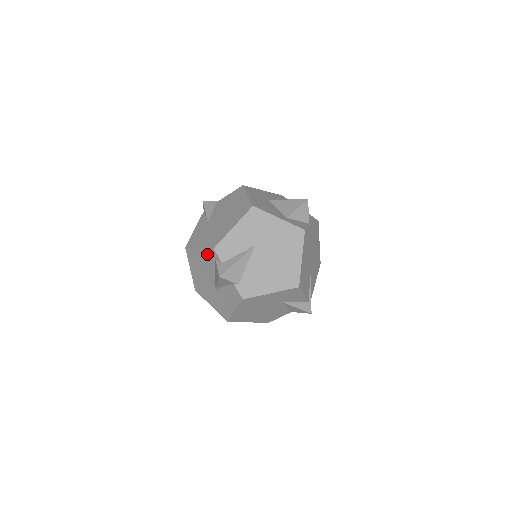
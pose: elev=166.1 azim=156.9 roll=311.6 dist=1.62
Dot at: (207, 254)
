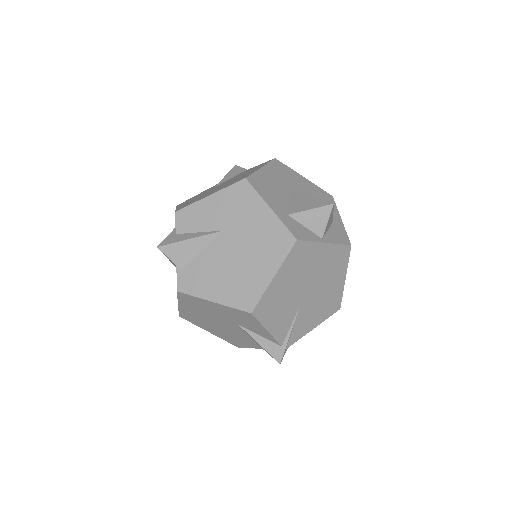
Dot at: occluded
